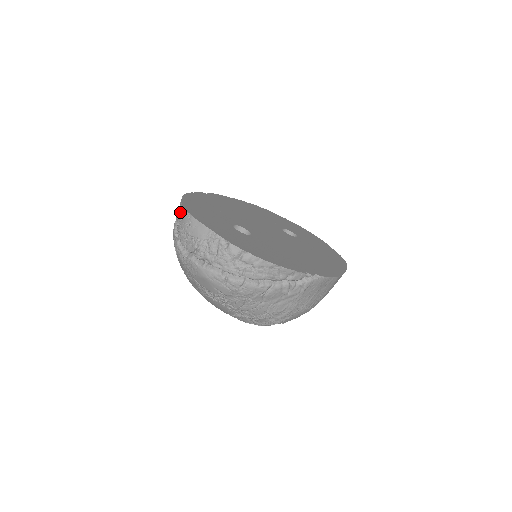
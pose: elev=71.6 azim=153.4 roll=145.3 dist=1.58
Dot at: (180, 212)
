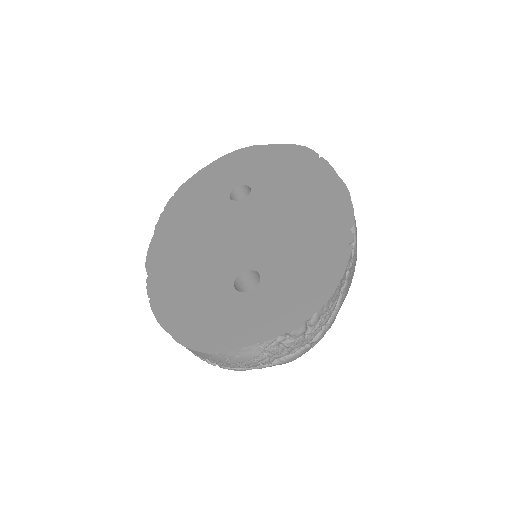
Dot at: occluded
